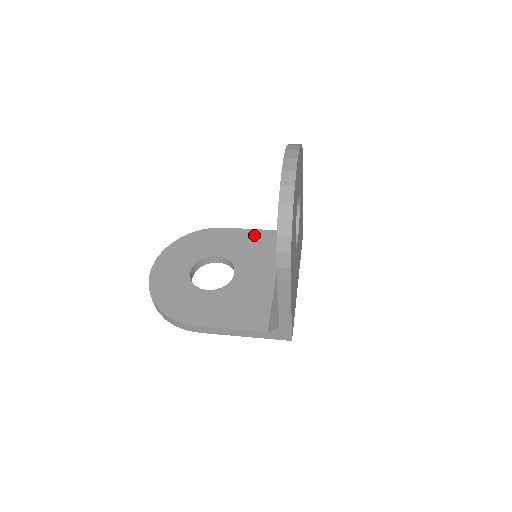
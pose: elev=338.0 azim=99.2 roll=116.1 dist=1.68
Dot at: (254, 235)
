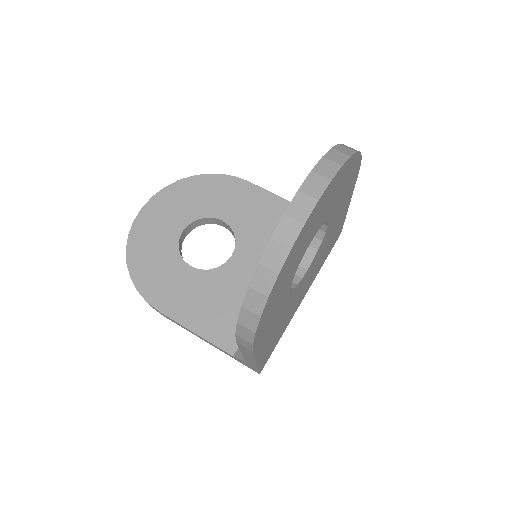
Dot at: (280, 208)
